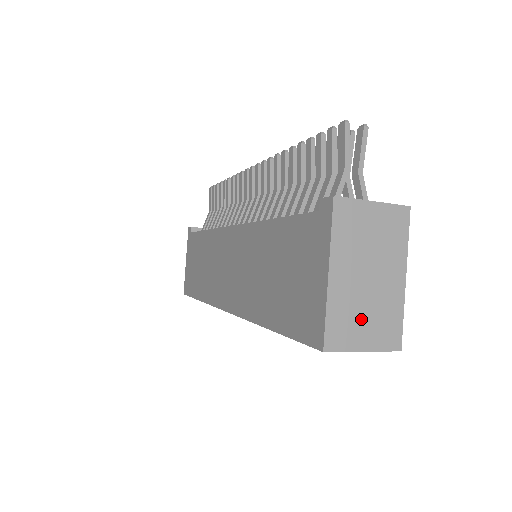
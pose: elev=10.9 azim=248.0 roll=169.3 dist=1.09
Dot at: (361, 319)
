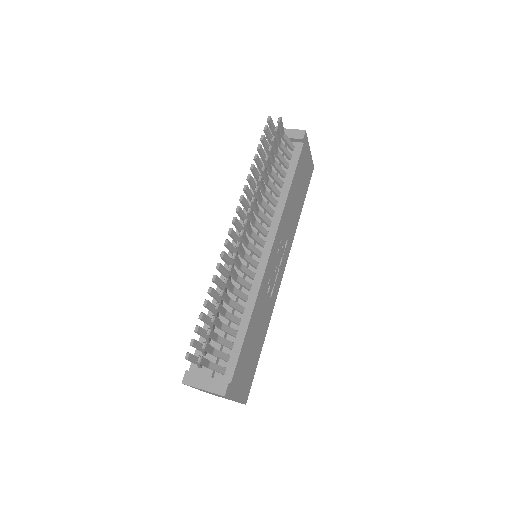
Dot at: occluded
